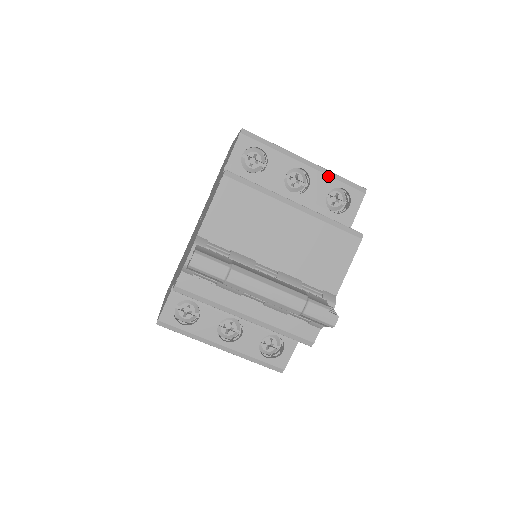
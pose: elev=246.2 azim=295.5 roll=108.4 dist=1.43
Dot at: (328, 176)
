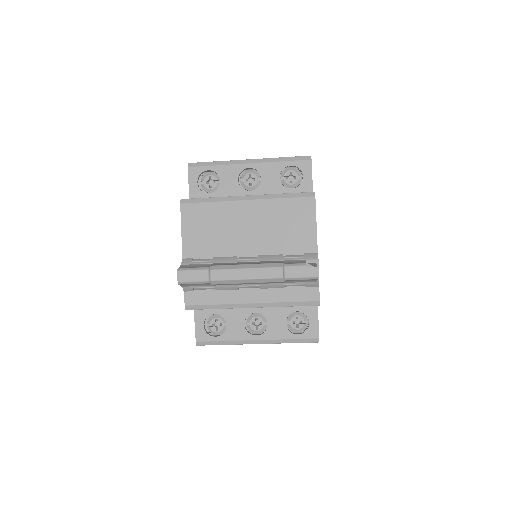
Dot at: (273, 162)
